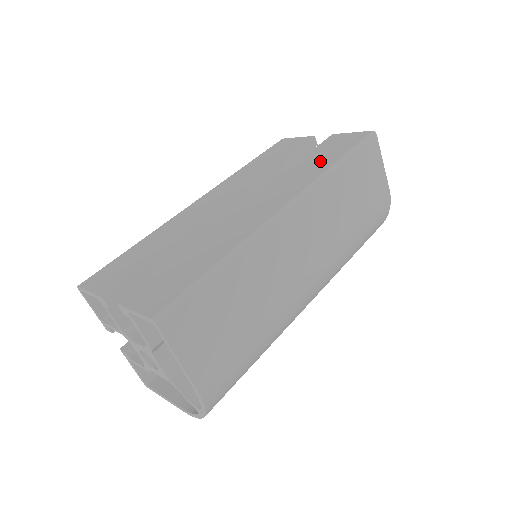
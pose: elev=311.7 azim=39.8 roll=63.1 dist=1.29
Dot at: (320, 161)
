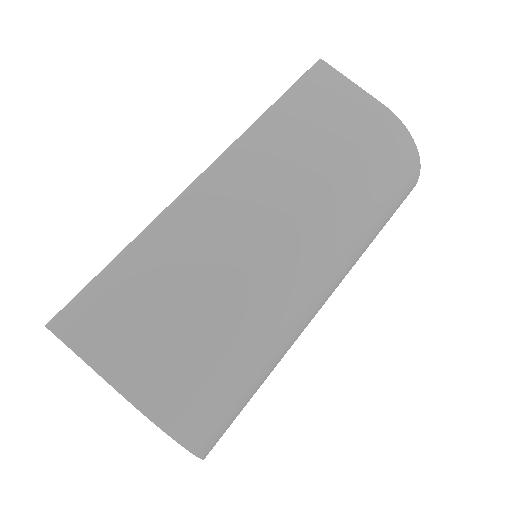
Dot at: occluded
